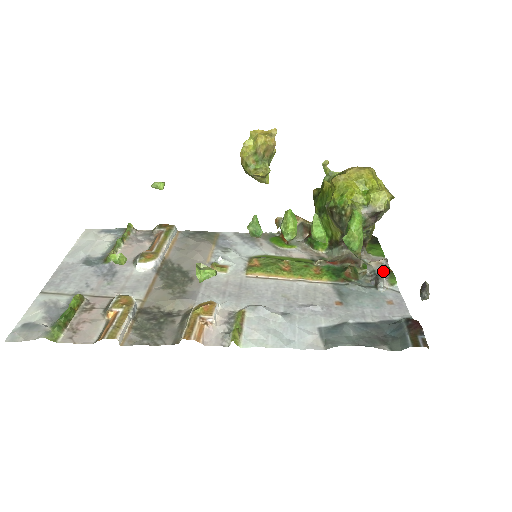
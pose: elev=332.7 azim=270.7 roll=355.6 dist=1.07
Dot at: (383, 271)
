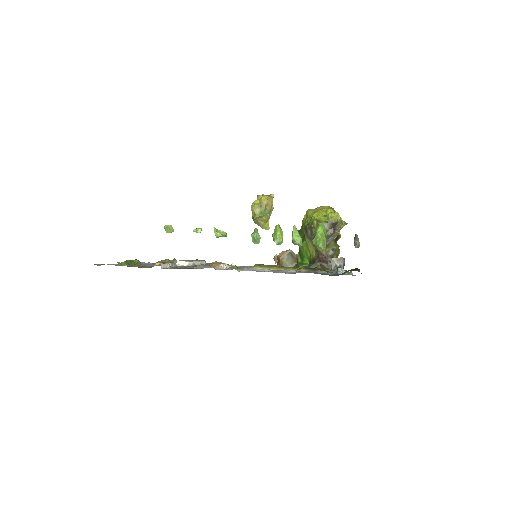
Dot at: (342, 266)
